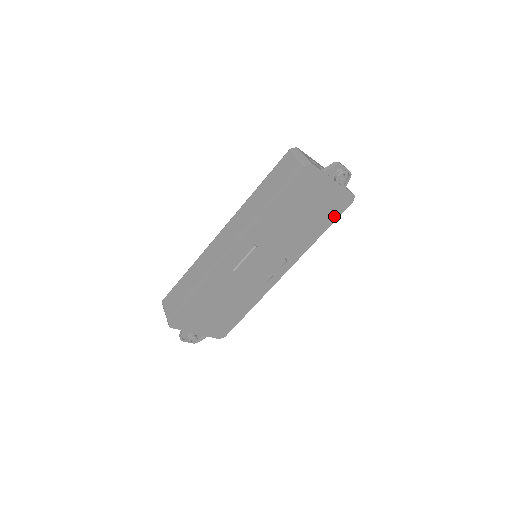
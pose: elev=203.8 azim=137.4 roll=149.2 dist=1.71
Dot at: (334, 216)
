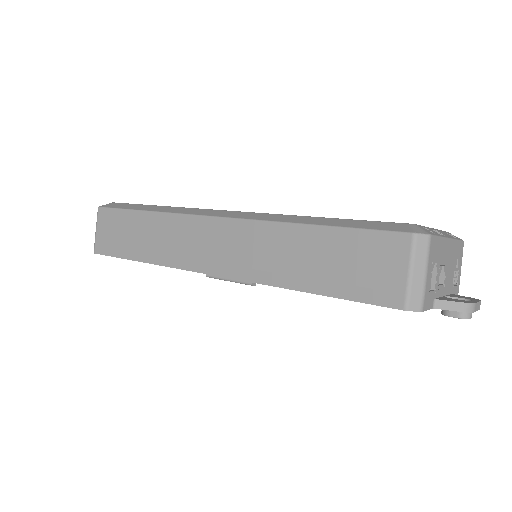
Dot at: occluded
